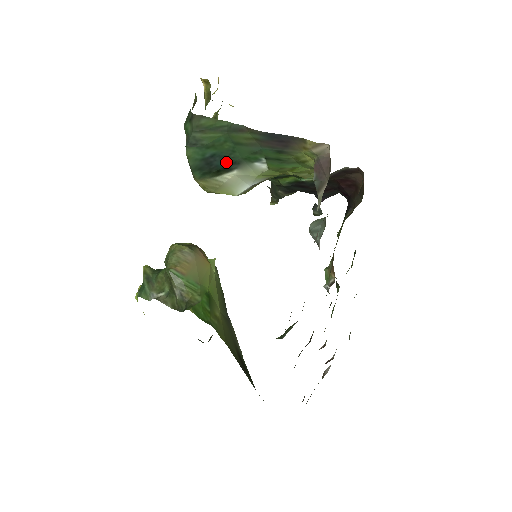
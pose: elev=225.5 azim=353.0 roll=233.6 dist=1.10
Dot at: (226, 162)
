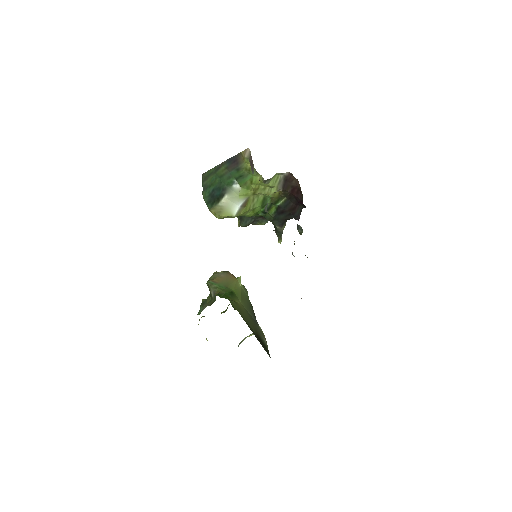
Dot at: (220, 191)
